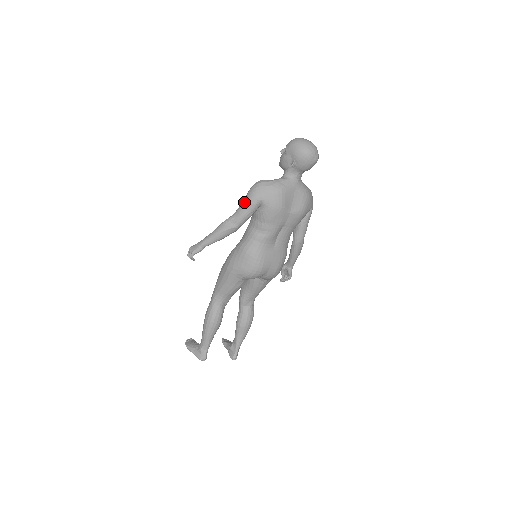
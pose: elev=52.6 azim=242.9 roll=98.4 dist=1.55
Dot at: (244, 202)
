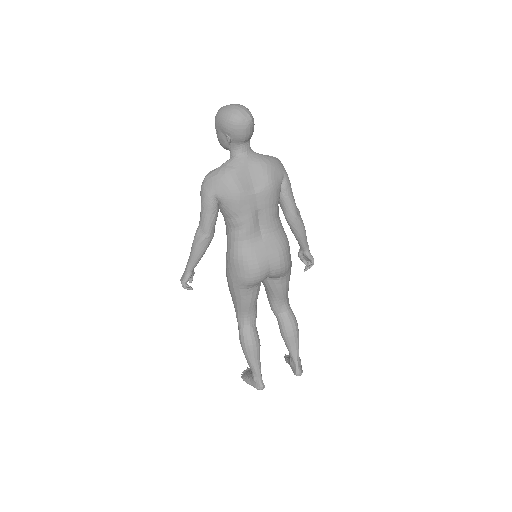
Dot at: occluded
